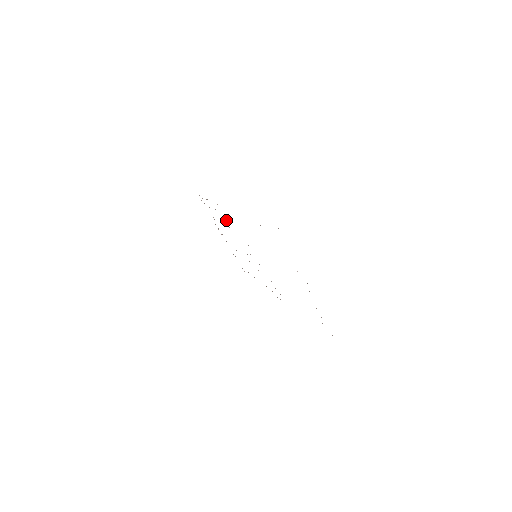
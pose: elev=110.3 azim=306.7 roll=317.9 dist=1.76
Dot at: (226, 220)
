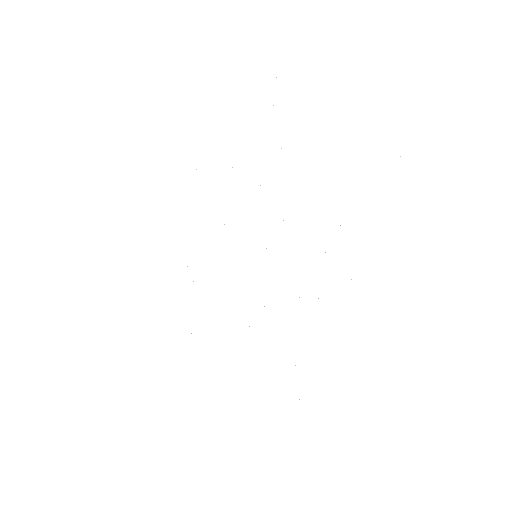
Dot at: occluded
